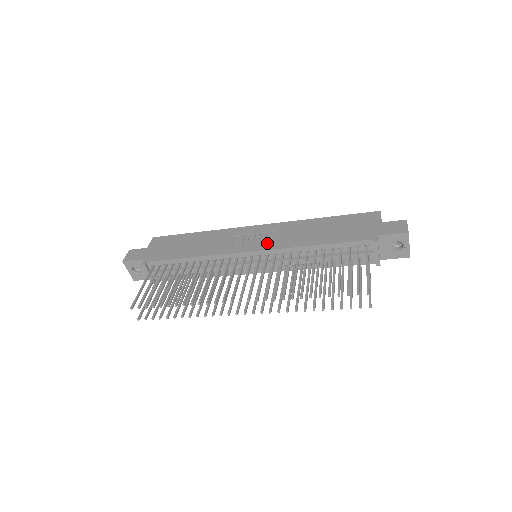
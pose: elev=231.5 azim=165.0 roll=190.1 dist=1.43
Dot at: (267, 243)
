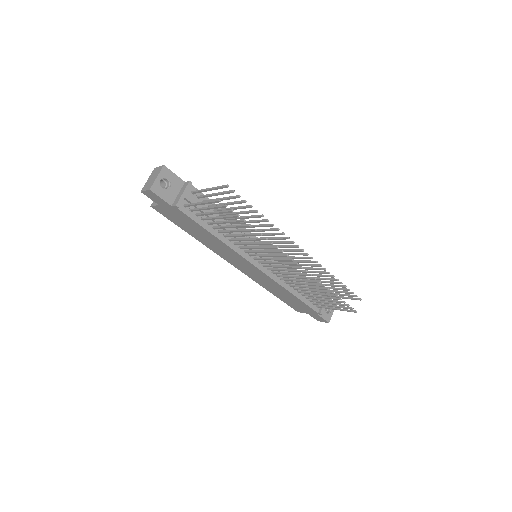
Dot at: occluded
